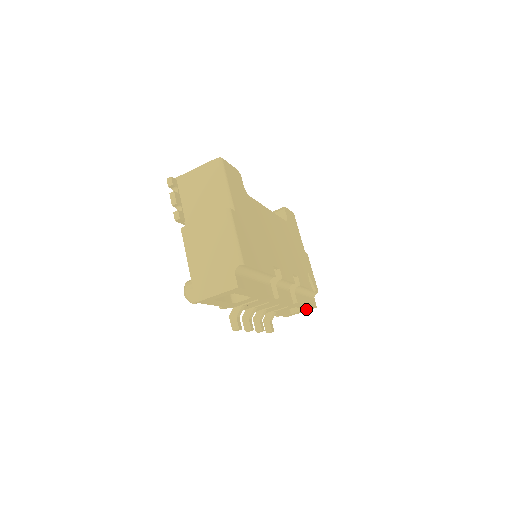
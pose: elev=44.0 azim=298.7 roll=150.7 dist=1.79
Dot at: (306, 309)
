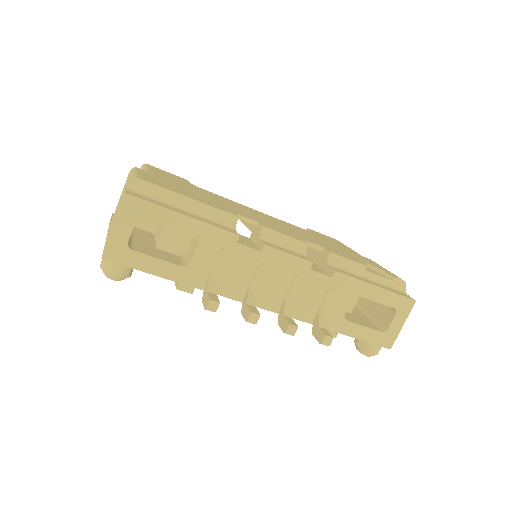
Dot at: (397, 309)
